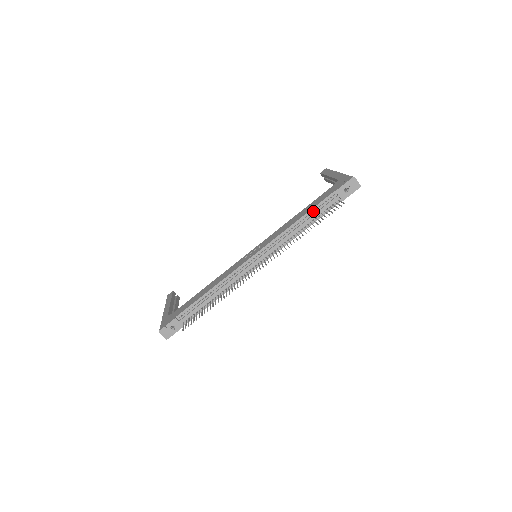
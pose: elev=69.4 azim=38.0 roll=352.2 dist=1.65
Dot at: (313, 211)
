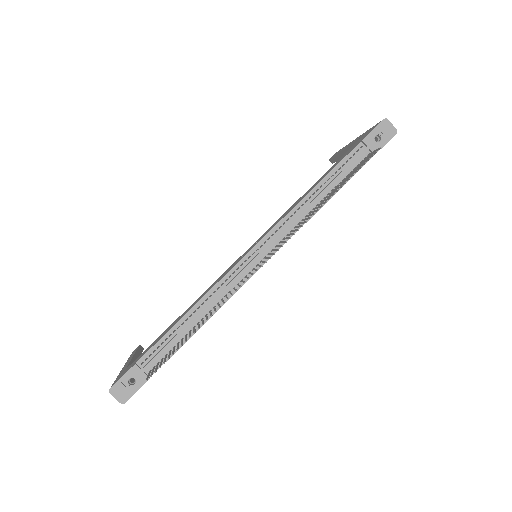
Dot at: (334, 173)
